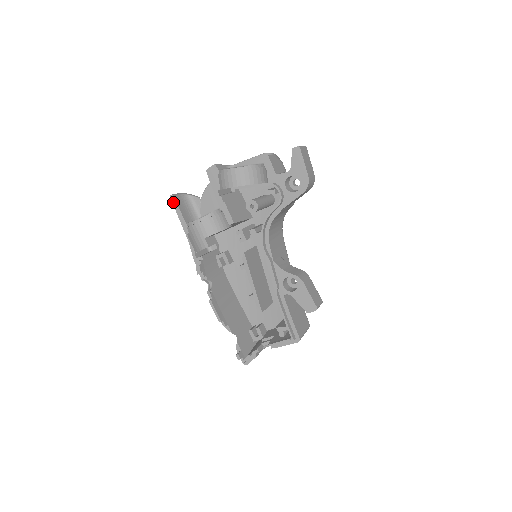
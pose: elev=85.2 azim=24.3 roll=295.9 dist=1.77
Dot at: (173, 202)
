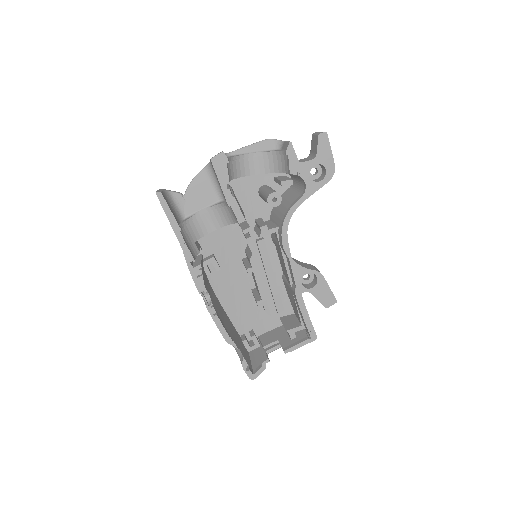
Dot at: (161, 201)
